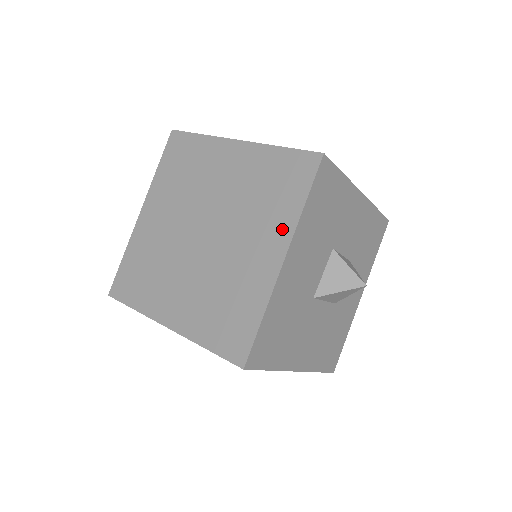
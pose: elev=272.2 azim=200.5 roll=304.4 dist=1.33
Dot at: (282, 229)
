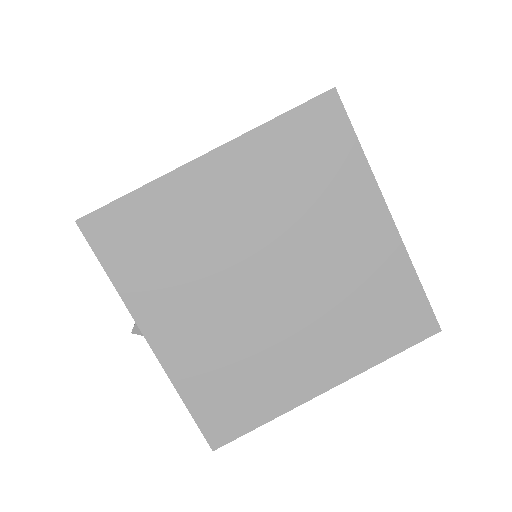
Dot at: (362, 193)
